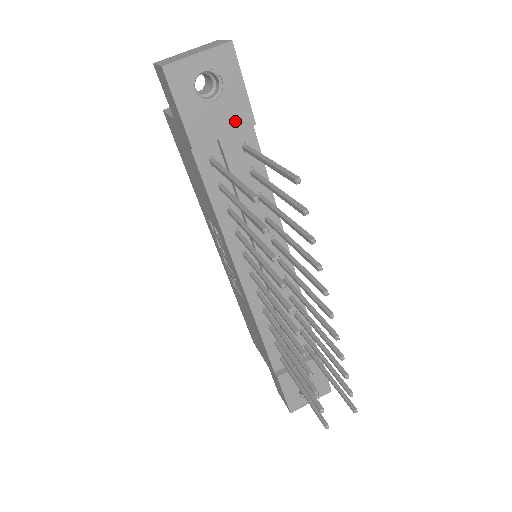
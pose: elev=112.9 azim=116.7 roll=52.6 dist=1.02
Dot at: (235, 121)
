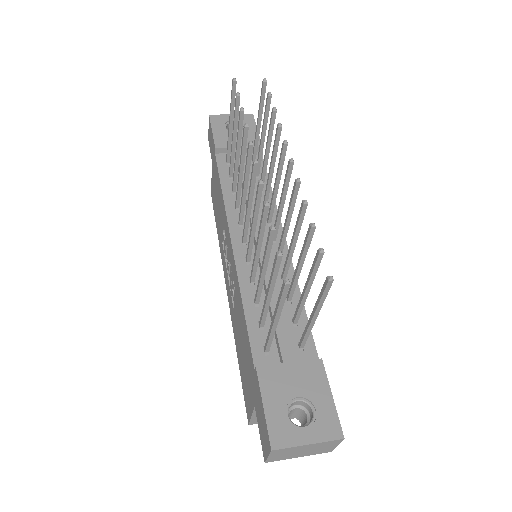
Dot at: occluded
